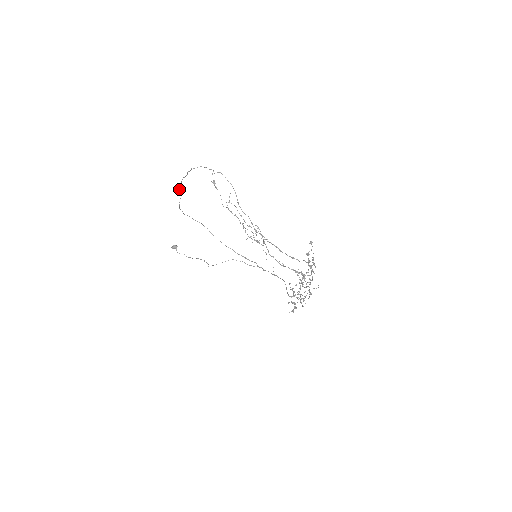
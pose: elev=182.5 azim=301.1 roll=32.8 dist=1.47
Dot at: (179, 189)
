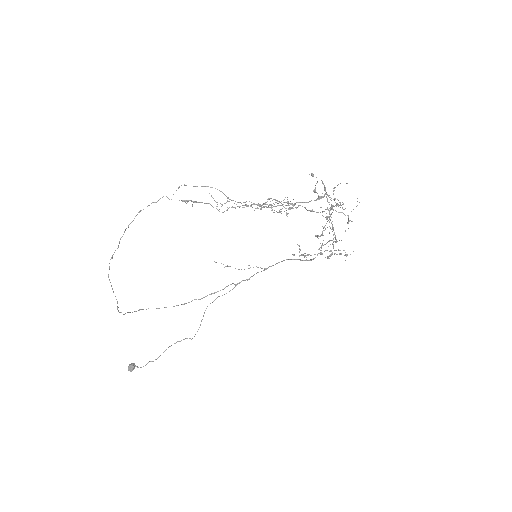
Dot at: occluded
